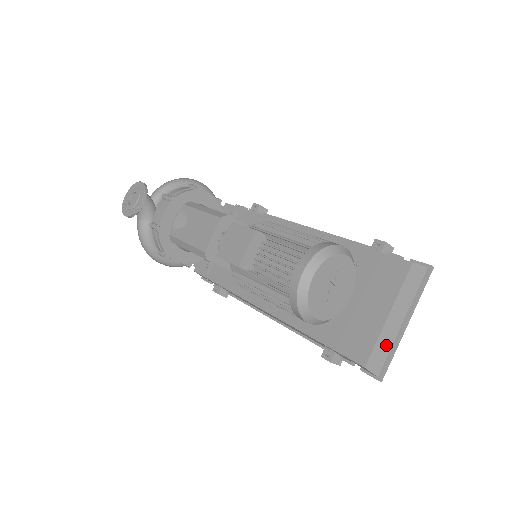
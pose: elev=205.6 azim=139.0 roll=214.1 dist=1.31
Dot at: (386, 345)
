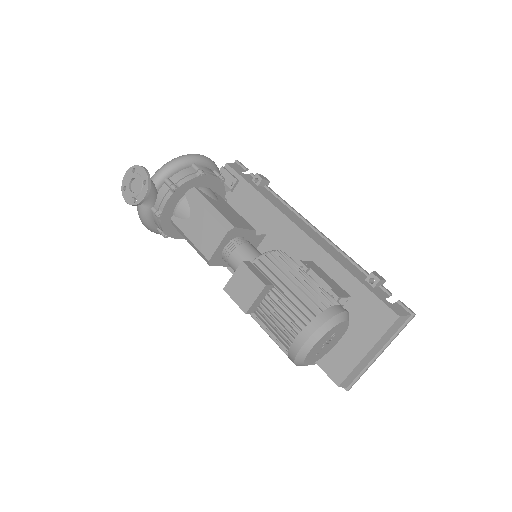
Dot at: (359, 369)
